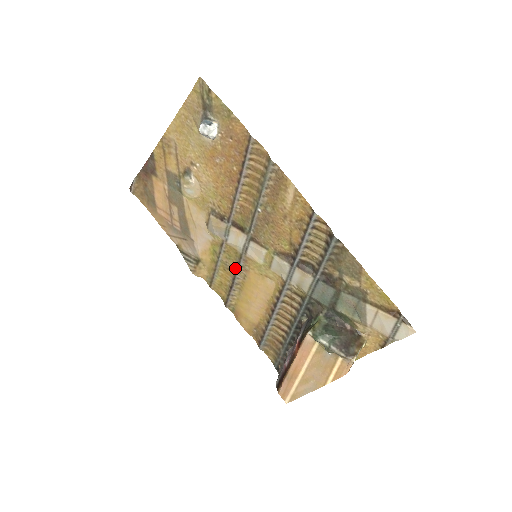
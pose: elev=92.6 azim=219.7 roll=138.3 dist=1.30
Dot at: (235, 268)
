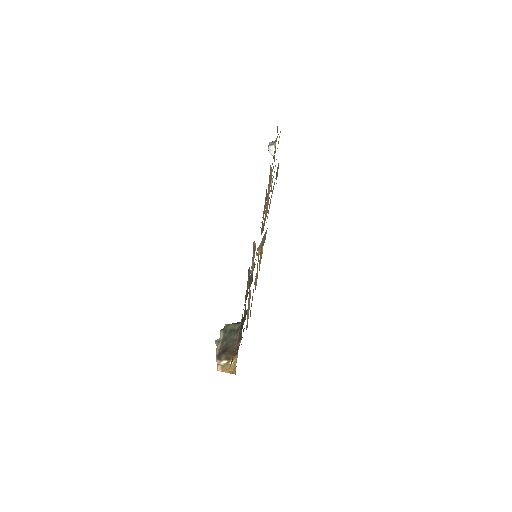
Dot at: occluded
